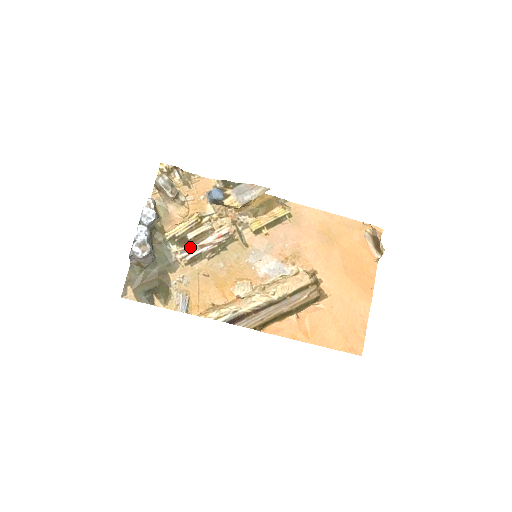
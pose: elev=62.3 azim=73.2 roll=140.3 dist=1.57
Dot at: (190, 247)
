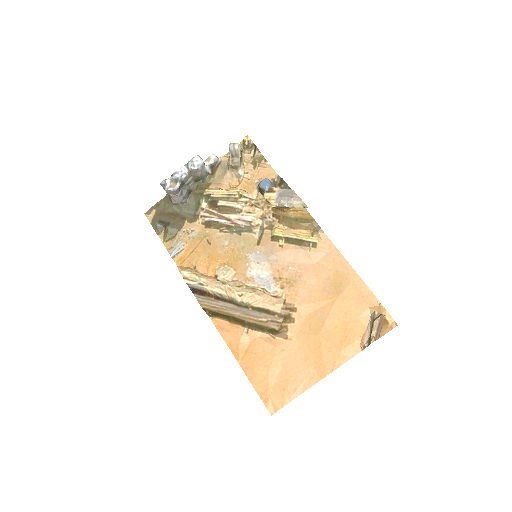
Dot at: (215, 212)
